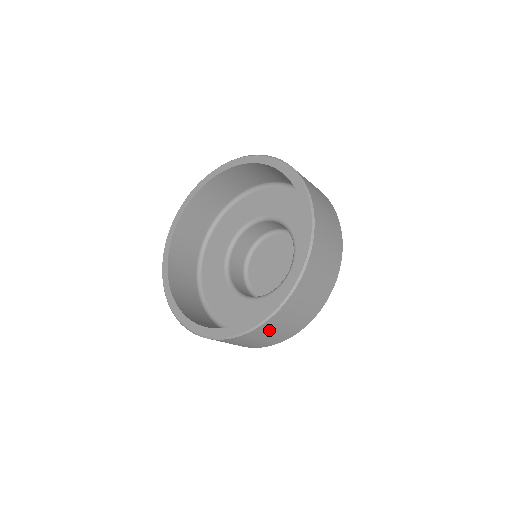
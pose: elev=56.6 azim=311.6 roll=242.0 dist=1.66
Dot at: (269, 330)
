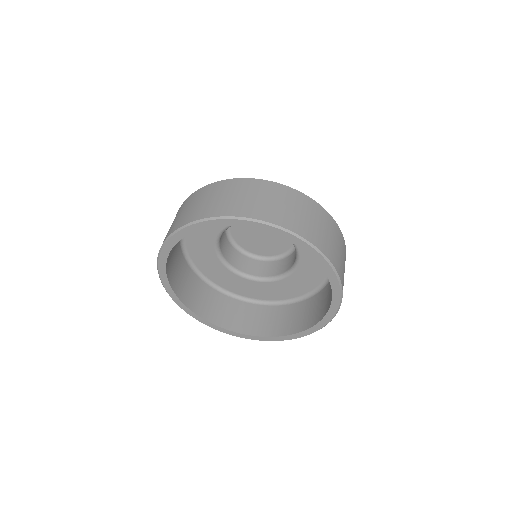
Dot at: occluded
